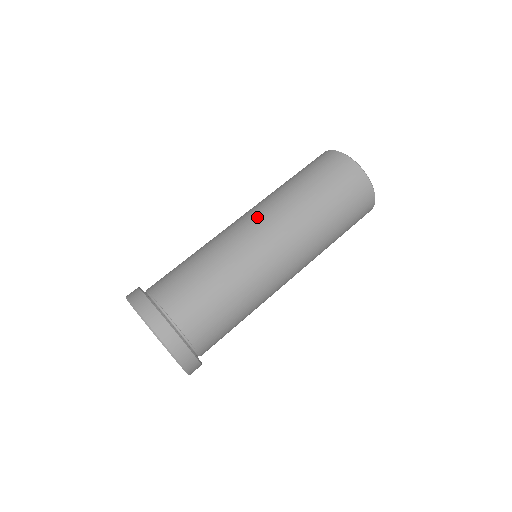
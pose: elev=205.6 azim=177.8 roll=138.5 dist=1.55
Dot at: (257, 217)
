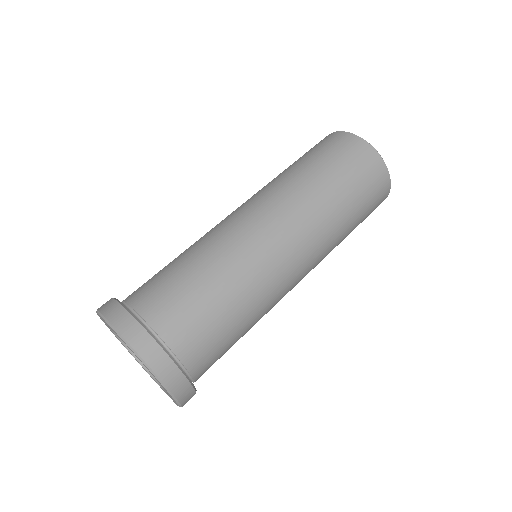
Dot at: (294, 239)
